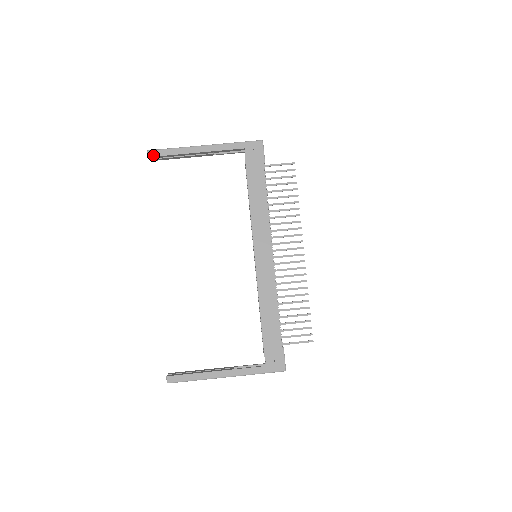
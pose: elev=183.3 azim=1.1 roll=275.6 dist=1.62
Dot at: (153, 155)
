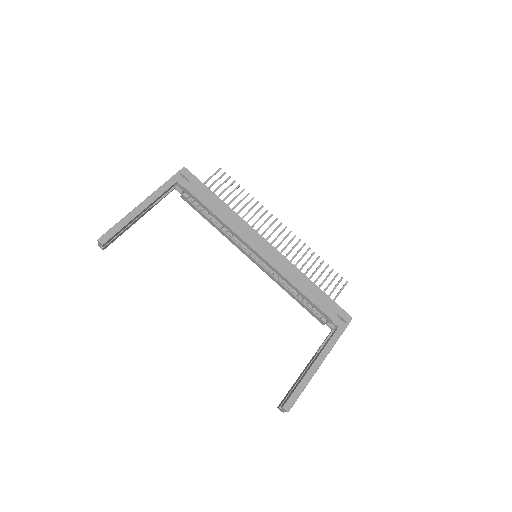
Dot at: (106, 239)
